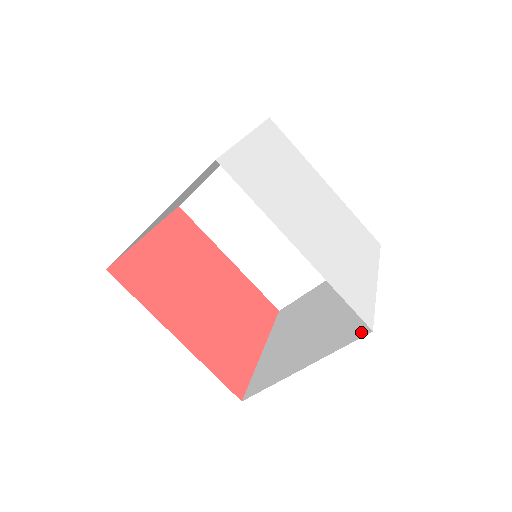
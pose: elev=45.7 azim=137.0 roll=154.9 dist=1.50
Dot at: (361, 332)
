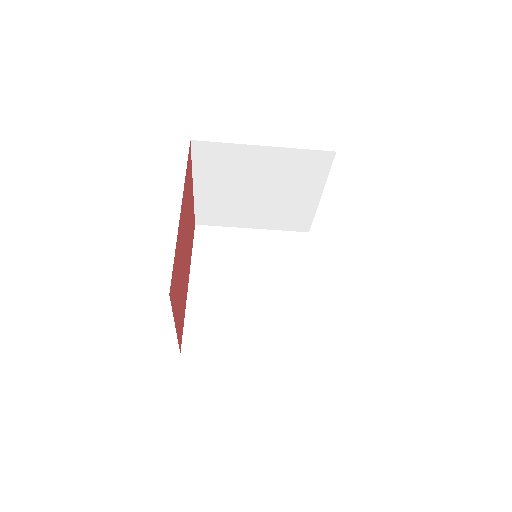
Dot at: occluded
